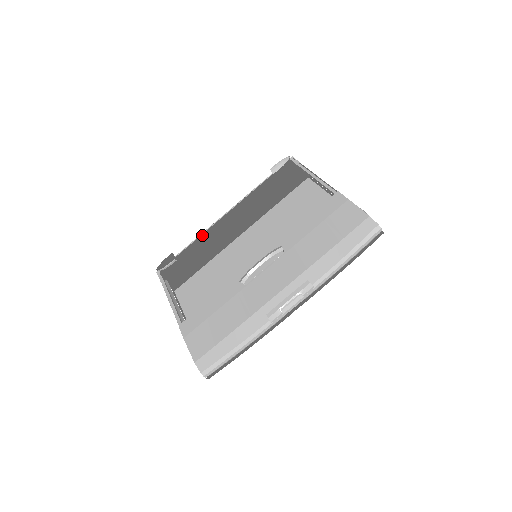
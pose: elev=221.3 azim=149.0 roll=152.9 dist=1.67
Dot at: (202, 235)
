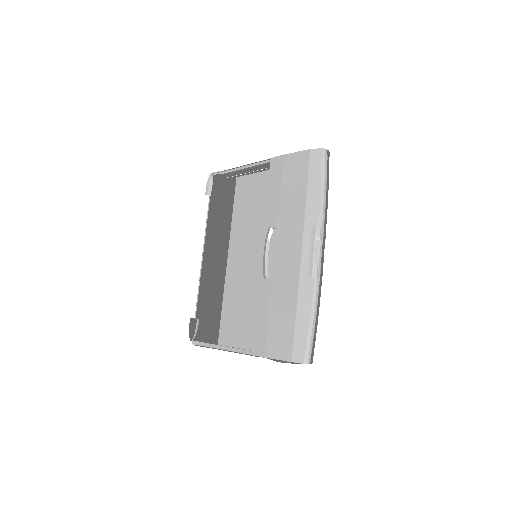
Dot at: (200, 284)
